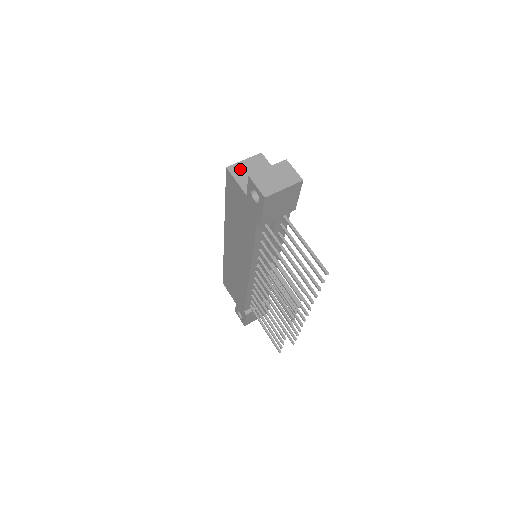
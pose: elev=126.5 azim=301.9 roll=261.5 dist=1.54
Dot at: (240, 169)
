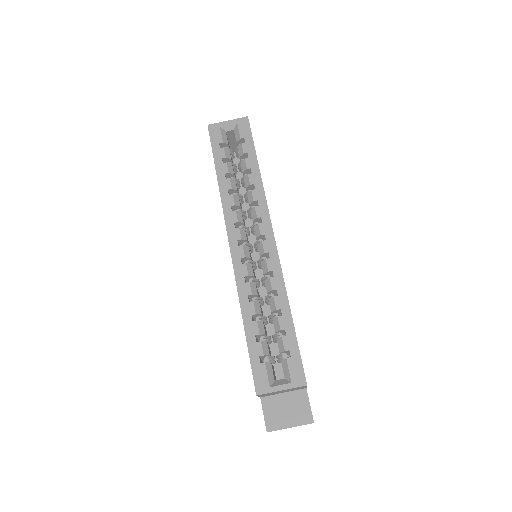
Dot at: occluded
